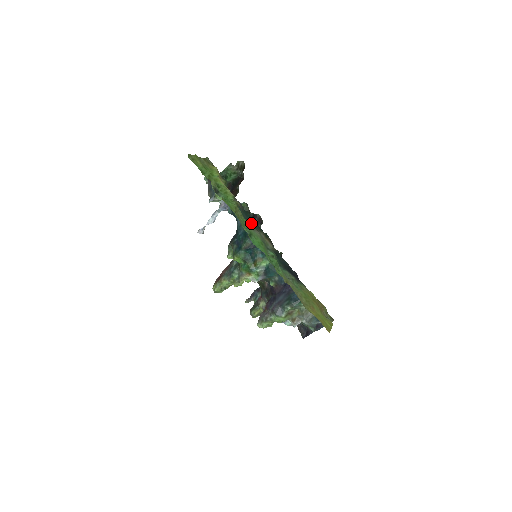
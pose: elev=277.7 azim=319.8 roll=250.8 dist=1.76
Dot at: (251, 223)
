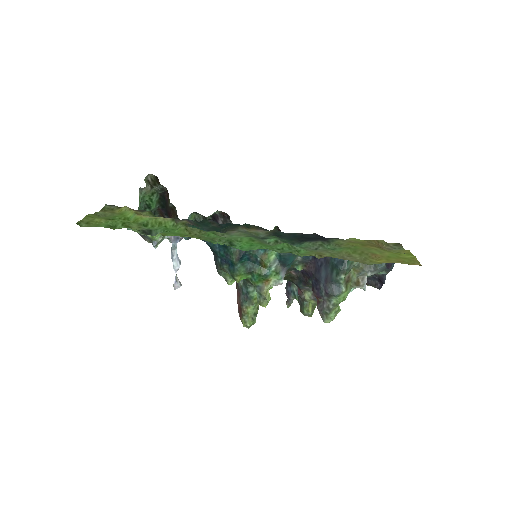
Dot at: (218, 229)
